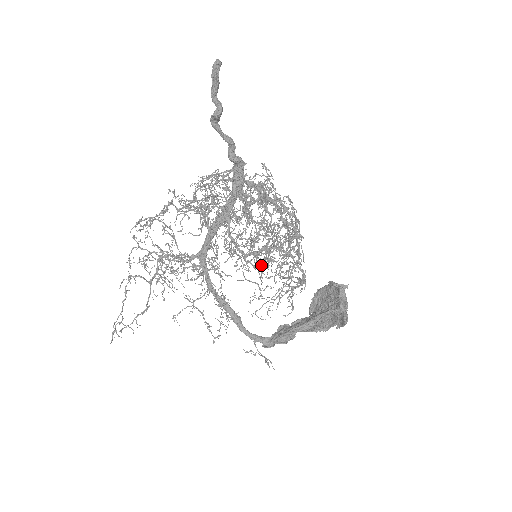
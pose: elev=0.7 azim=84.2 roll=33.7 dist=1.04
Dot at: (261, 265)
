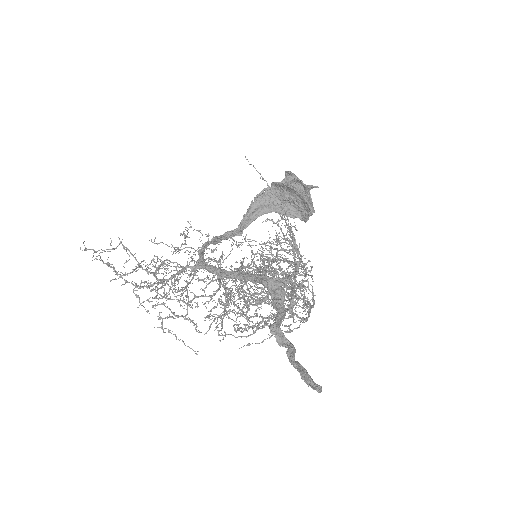
Dot at: occluded
